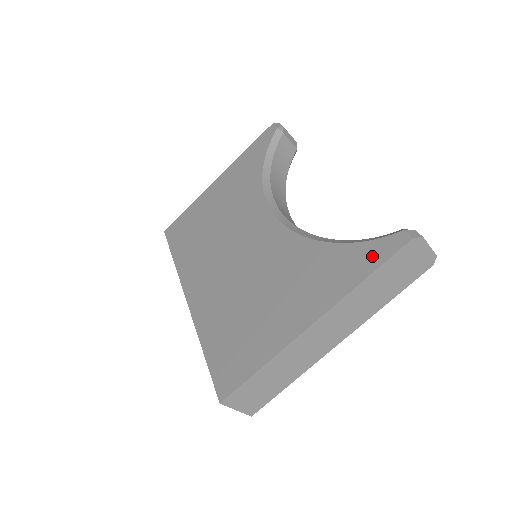
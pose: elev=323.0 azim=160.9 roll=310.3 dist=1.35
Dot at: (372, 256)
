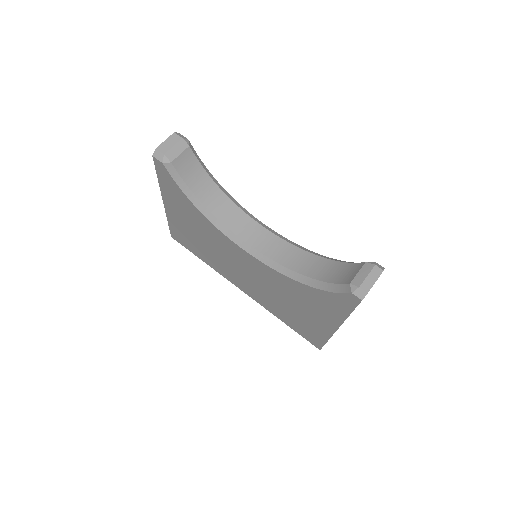
Dot at: (343, 304)
